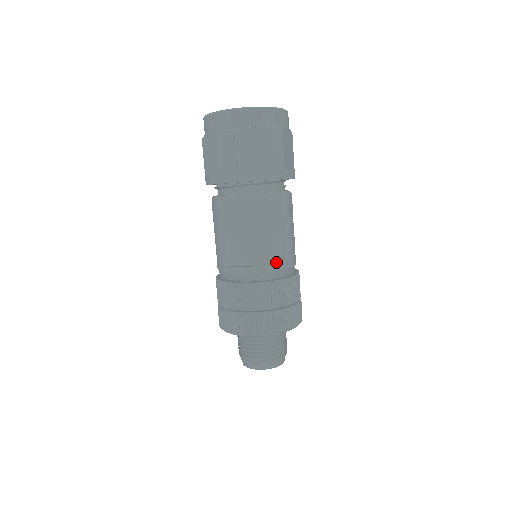
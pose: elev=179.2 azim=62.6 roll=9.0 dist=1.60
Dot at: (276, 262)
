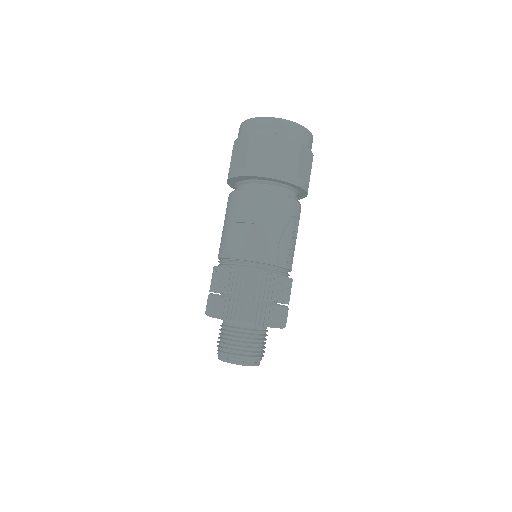
Dot at: (269, 256)
